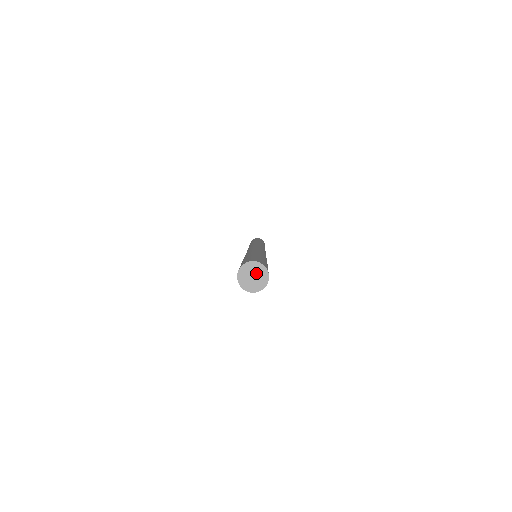
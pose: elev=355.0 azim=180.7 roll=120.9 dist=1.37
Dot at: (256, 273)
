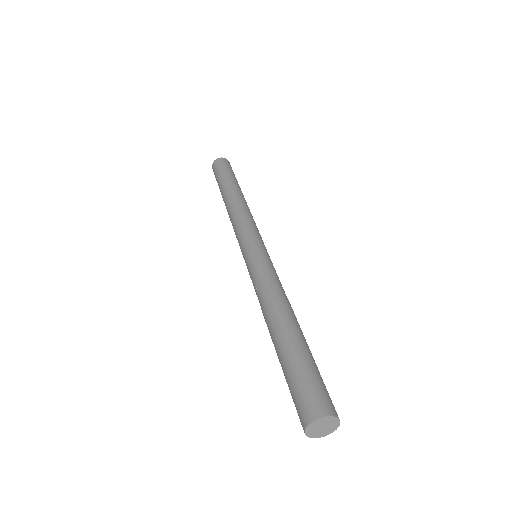
Dot at: (328, 426)
